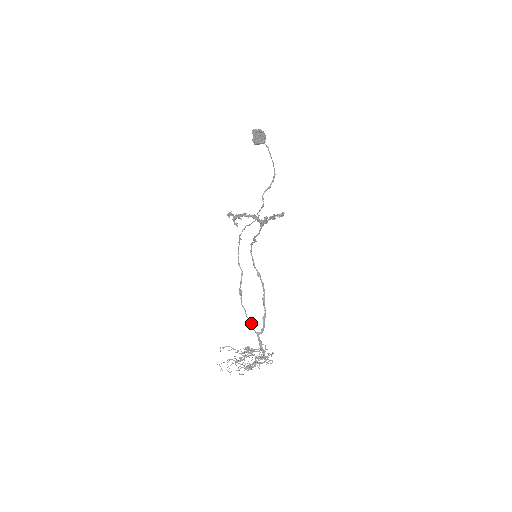
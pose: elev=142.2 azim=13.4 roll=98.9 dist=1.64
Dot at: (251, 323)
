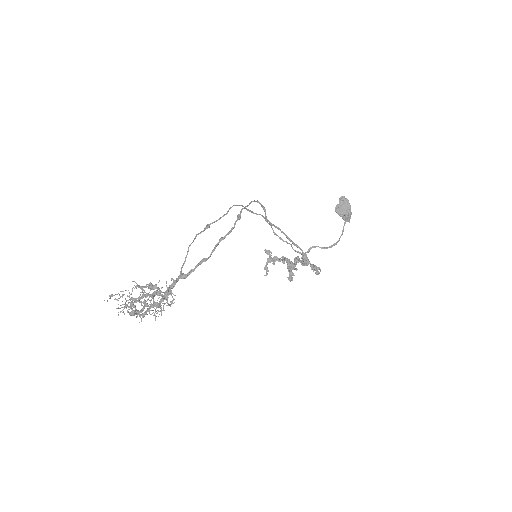
Dot at: (186, 257)
